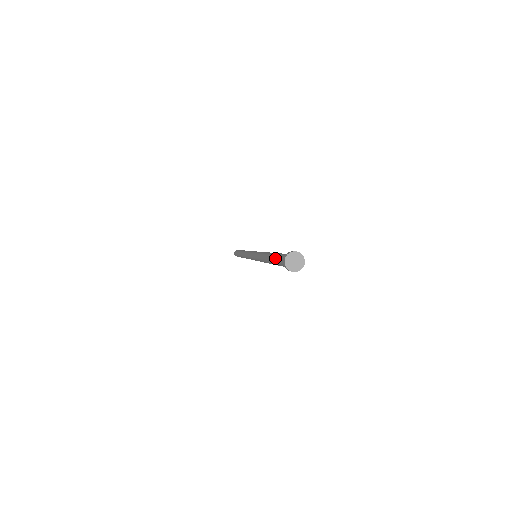
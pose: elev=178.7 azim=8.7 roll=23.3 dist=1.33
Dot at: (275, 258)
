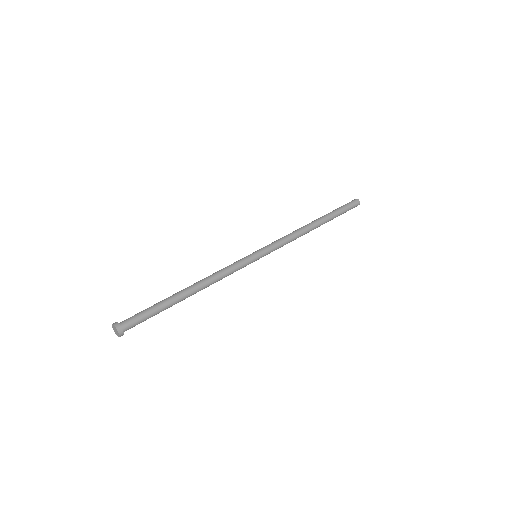
Dot at: occluded
